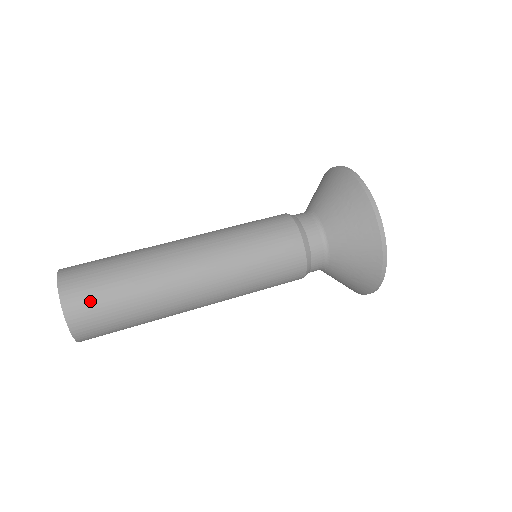
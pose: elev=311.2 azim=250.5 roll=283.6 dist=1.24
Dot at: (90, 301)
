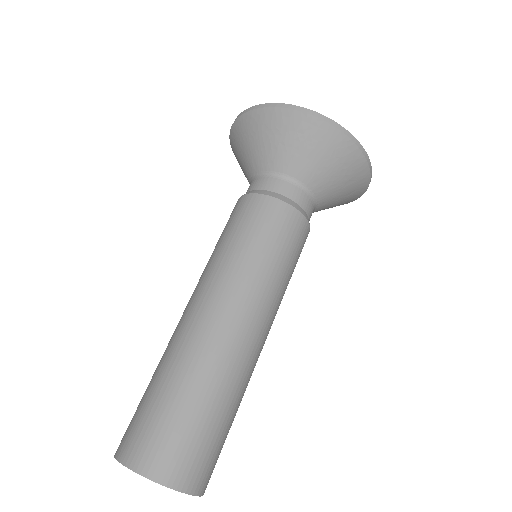
Dot at: (171, 445)
